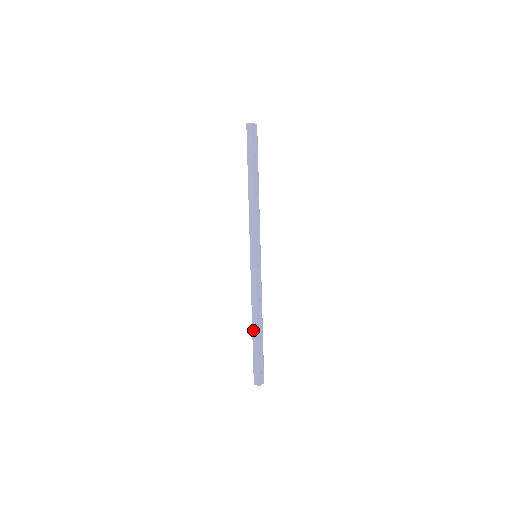
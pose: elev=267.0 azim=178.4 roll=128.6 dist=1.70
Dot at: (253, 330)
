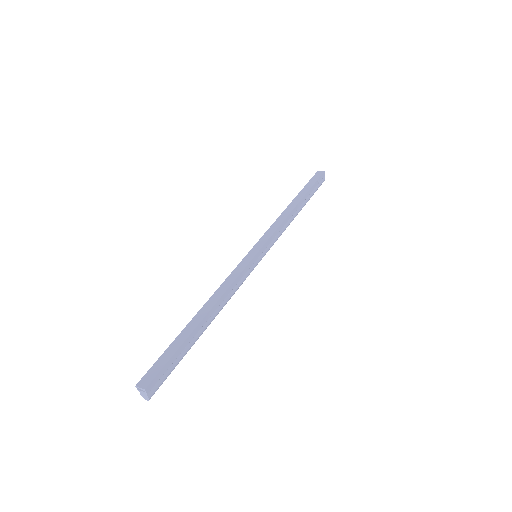
Dot at: (195, 317)
